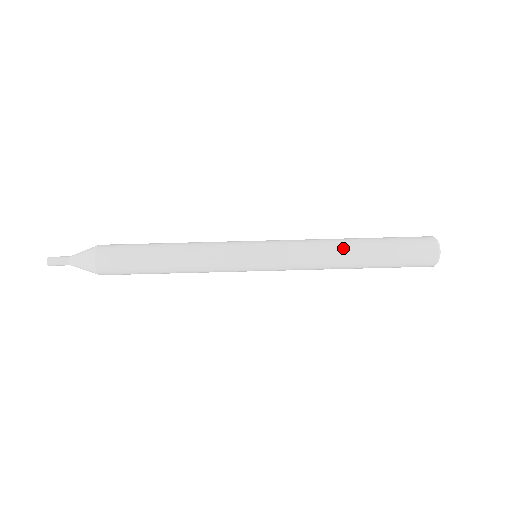
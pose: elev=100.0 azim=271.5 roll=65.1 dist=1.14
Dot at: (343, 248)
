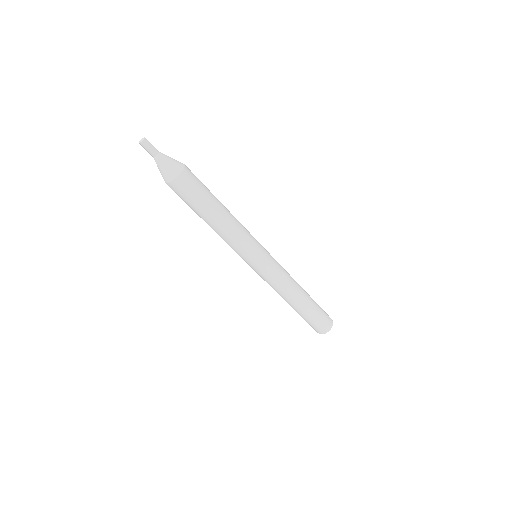
Dot at: (286, 301)
